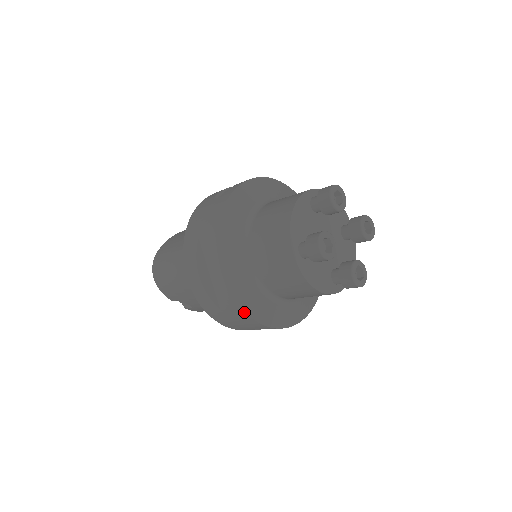
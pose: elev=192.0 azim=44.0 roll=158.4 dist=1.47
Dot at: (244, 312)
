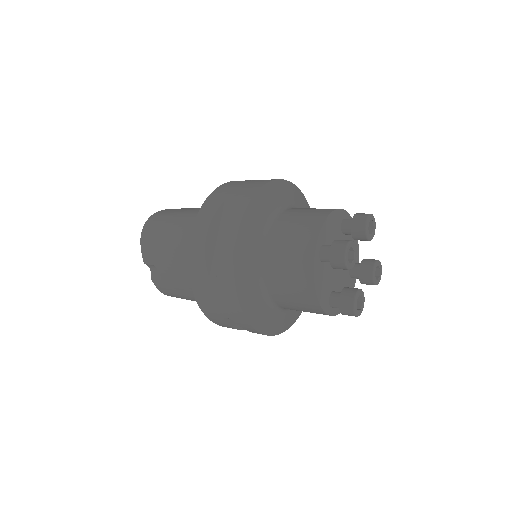
Dot at: (234, 286)
